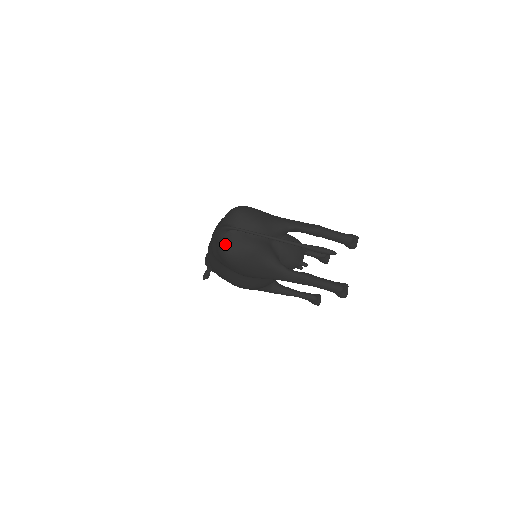
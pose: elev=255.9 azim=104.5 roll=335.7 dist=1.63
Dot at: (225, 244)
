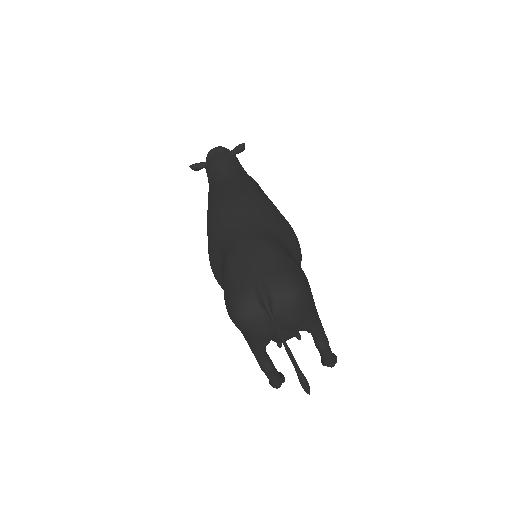
Dot at: (248, 312)
